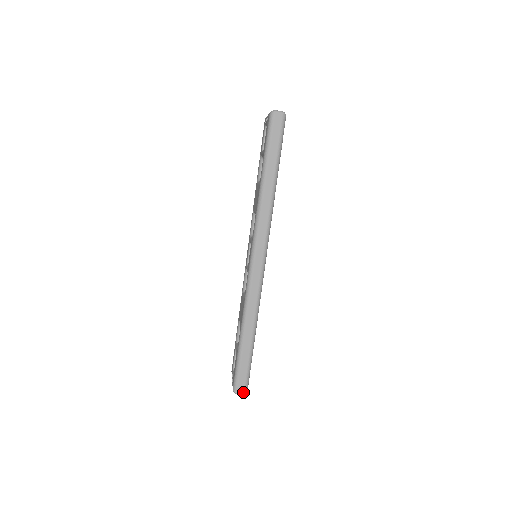
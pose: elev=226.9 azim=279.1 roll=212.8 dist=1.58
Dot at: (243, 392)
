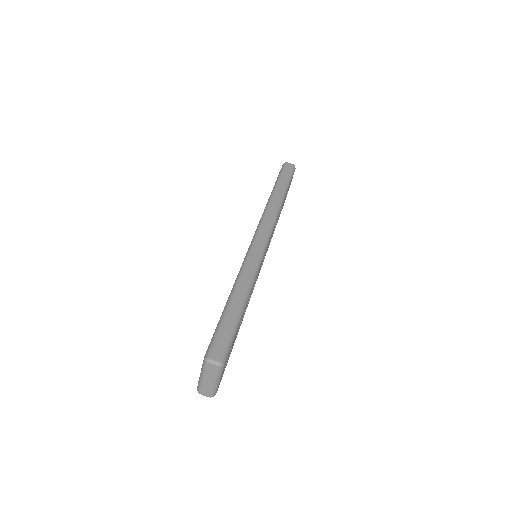
Dot at: (219, 360)
